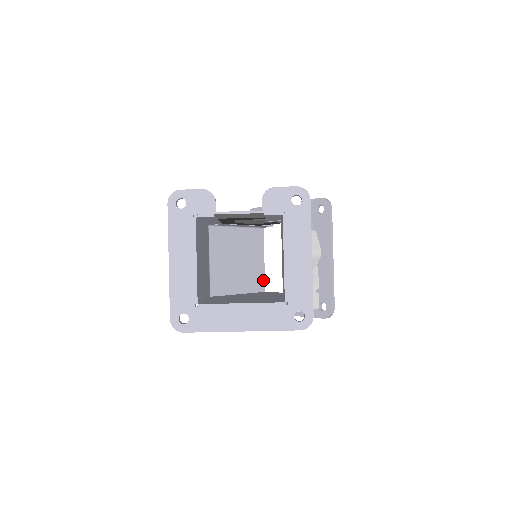
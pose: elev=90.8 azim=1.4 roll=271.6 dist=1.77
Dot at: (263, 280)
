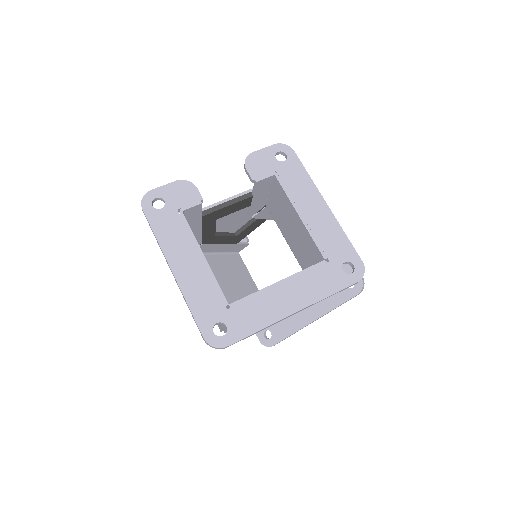
Dot at: occluded
